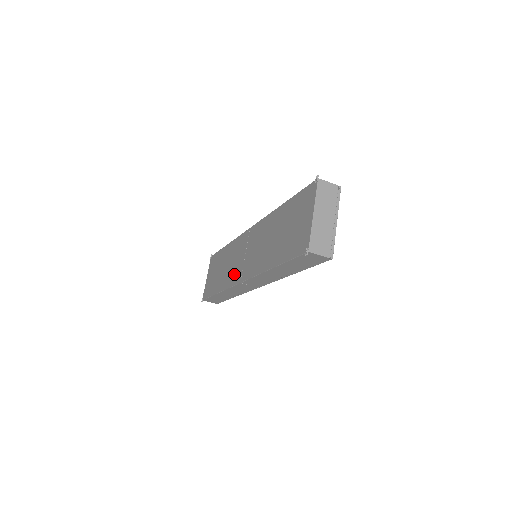
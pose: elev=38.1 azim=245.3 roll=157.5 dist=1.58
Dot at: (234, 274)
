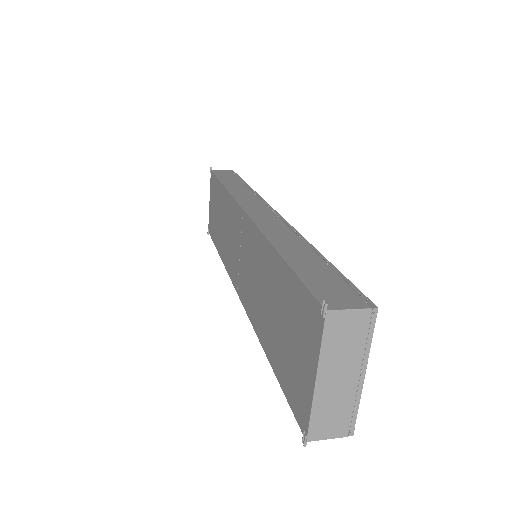
Dot at: (231, 262)
